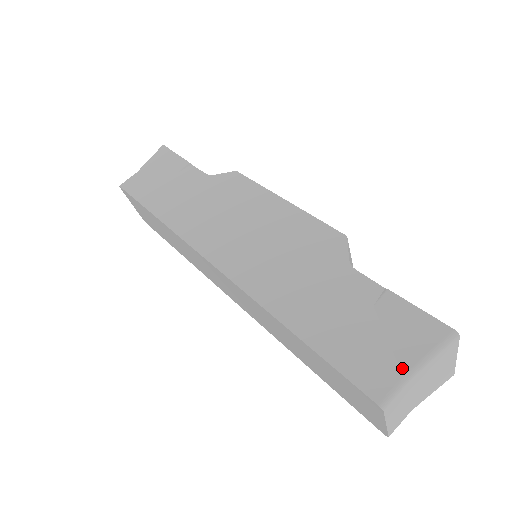
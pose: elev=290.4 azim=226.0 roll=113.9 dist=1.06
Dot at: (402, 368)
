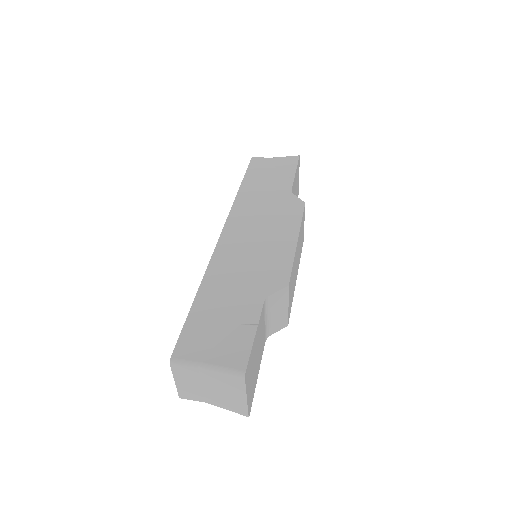
Dot at: (203, 358)
